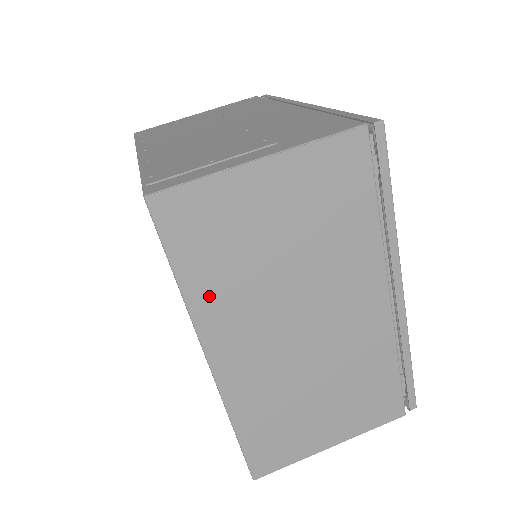
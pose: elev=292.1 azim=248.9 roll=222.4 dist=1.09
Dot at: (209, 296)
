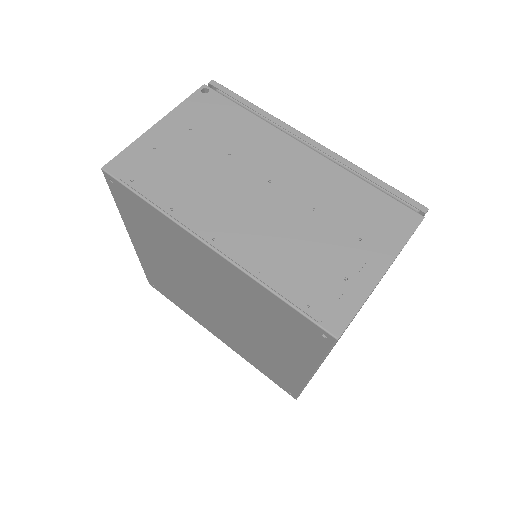
Dot at: occluded
